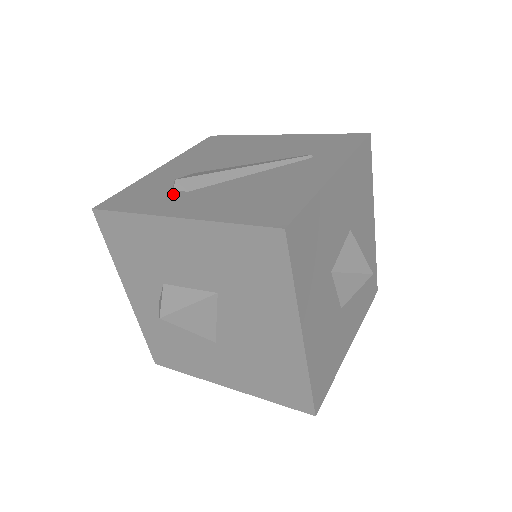
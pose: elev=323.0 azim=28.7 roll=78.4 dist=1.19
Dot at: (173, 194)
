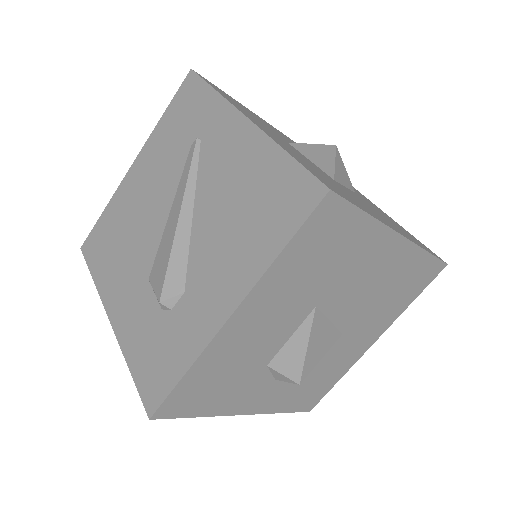
Dot at: (179, 312)
